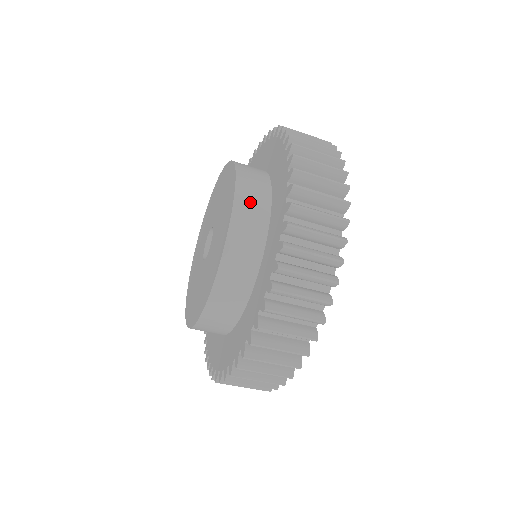
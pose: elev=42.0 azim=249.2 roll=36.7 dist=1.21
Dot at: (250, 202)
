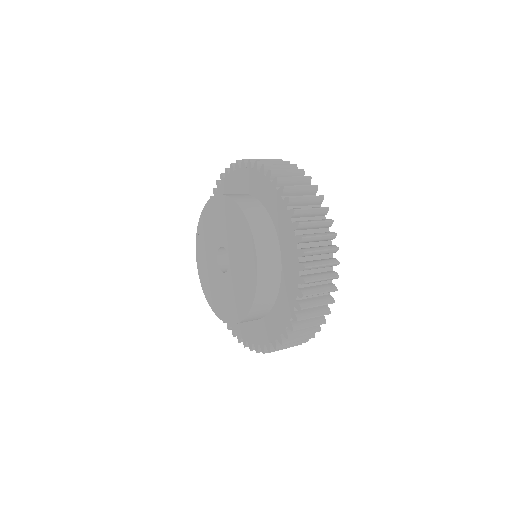
Dot at: (263, 303)
